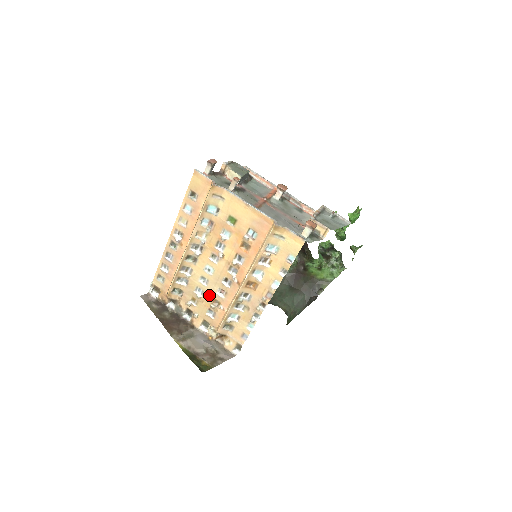
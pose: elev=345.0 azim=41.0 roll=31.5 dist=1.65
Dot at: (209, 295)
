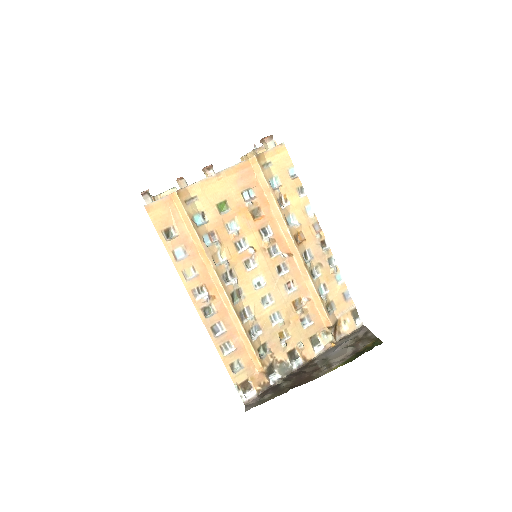
Dot at: (286, 307)
